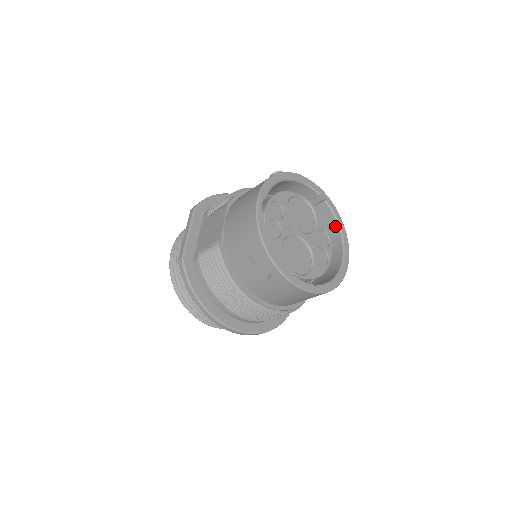
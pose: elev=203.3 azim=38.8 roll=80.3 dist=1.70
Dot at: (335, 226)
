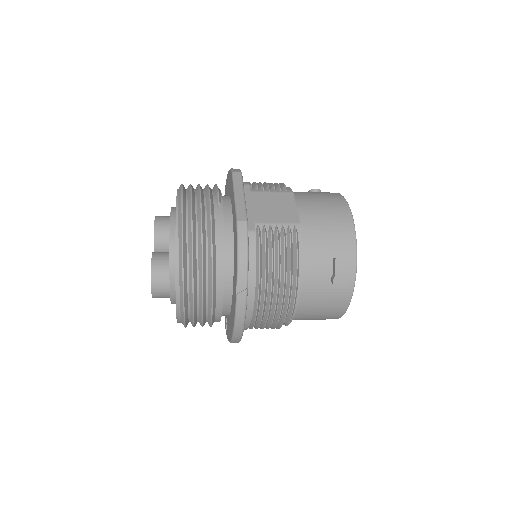
Dot at: occluded
